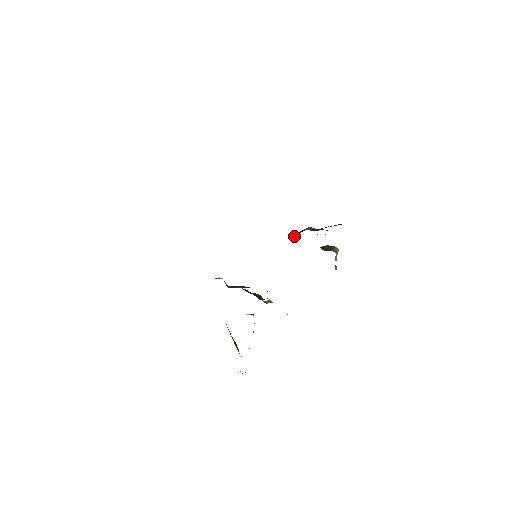
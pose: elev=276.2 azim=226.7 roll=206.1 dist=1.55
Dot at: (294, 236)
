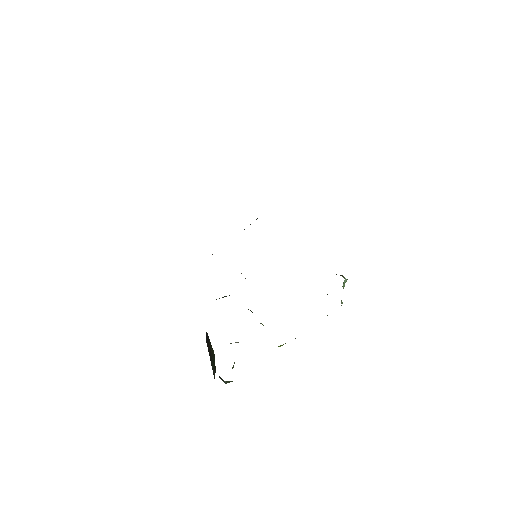
Dot at: occluded
